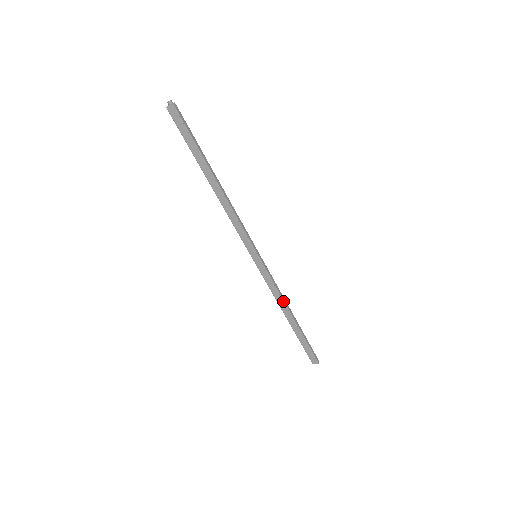
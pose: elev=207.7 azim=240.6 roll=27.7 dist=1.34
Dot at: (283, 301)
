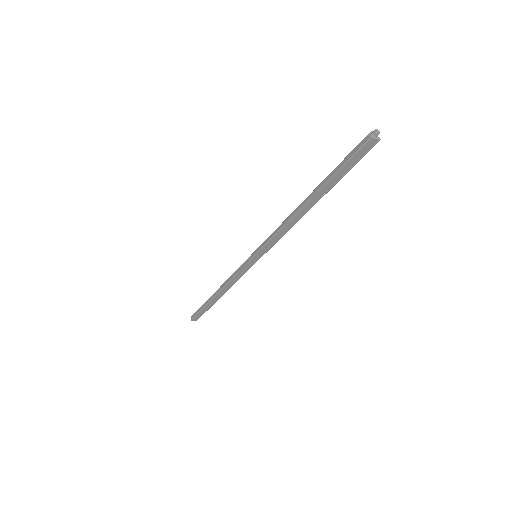
Dot at: (231, 286)
